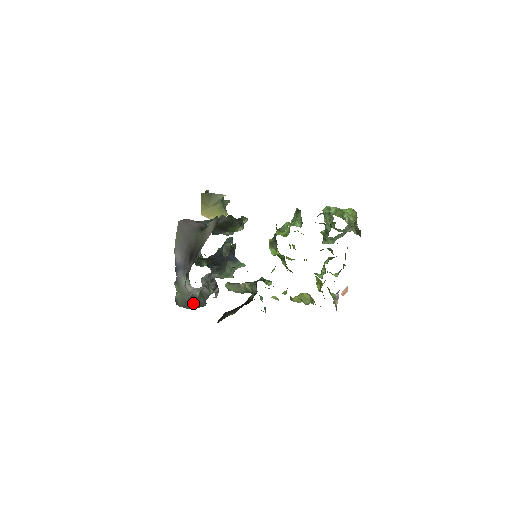
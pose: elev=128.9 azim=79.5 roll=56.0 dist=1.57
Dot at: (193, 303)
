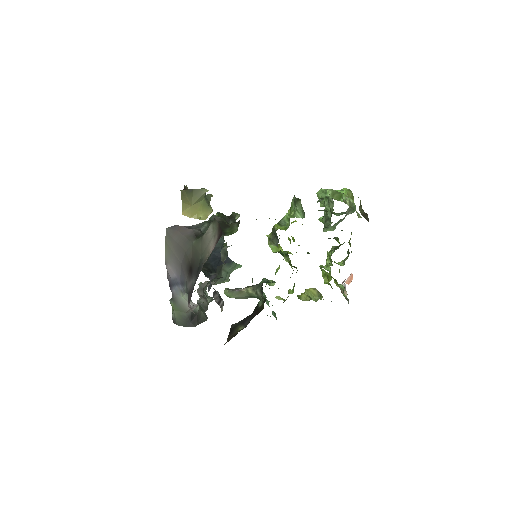
Dot at: (194, 320)
